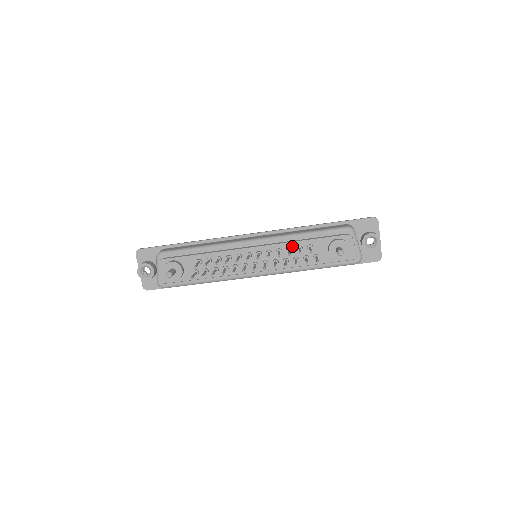
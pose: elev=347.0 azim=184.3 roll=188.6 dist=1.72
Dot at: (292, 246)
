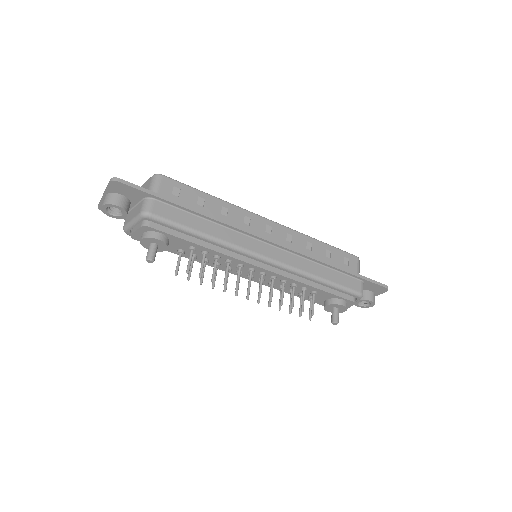
Dot at: (299, 285)
